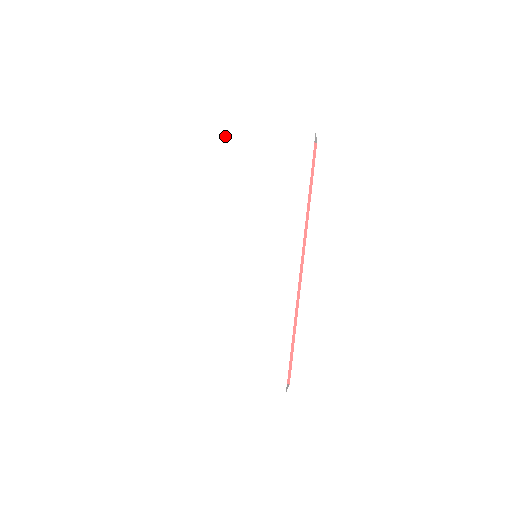
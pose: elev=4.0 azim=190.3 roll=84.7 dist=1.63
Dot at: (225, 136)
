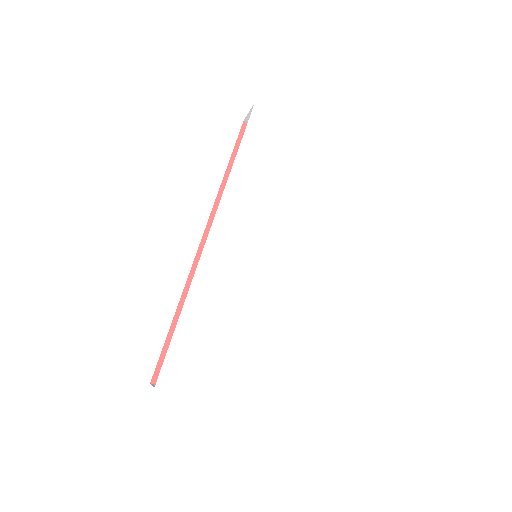
Dot at: (257, 114)
